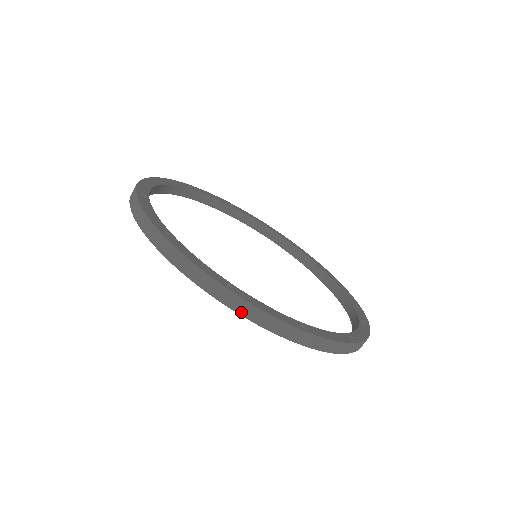
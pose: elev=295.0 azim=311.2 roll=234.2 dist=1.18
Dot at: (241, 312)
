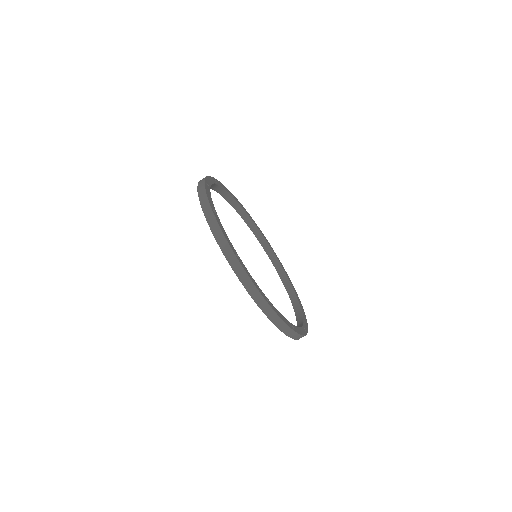
Dot at: (210, 224)
